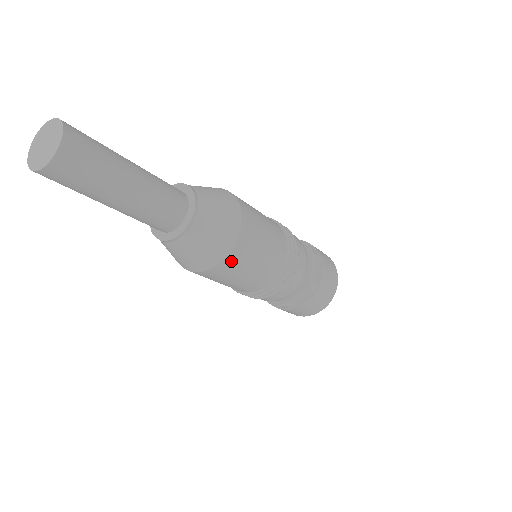
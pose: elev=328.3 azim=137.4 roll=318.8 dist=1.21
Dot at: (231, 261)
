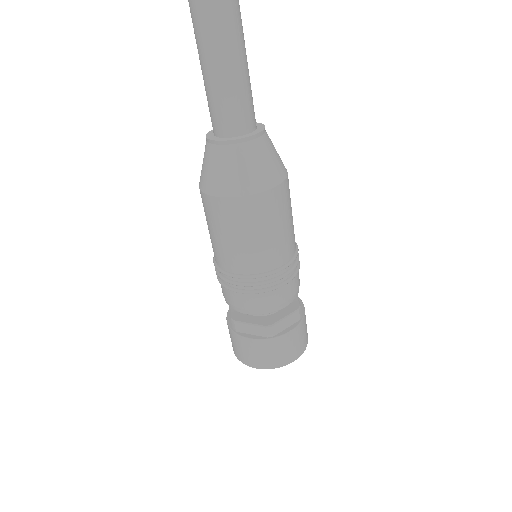
Dot at: (278, 195)
